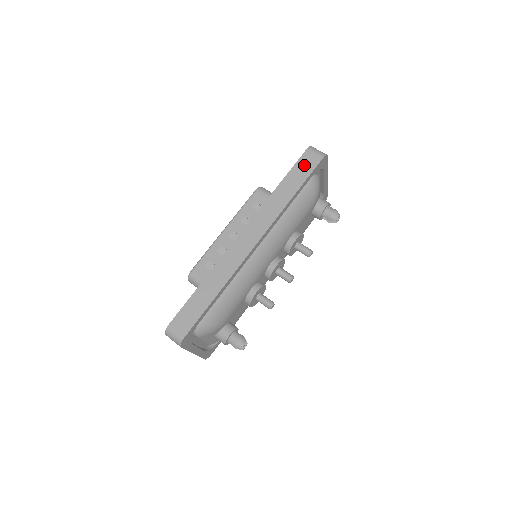
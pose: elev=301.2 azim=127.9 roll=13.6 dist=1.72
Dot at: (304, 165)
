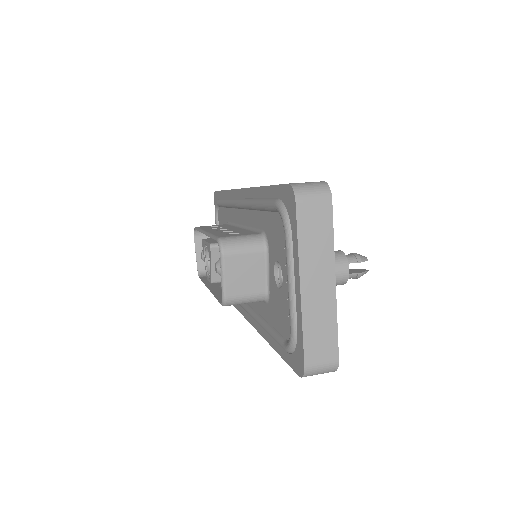
Dot at: occluded
